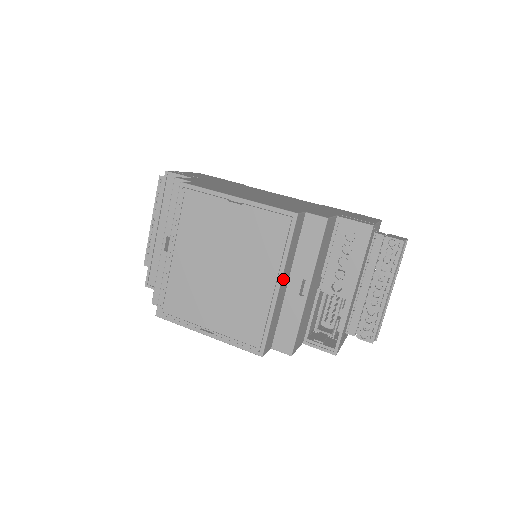
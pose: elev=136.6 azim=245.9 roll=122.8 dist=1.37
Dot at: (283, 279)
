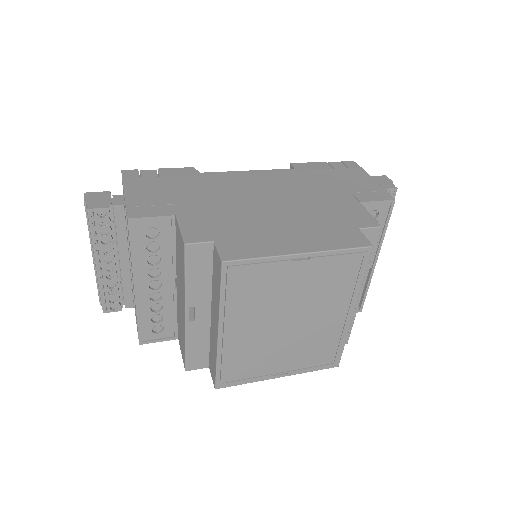
Dot at: occluded
